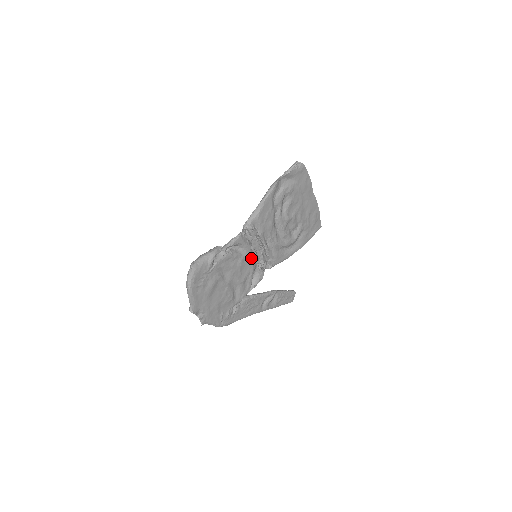
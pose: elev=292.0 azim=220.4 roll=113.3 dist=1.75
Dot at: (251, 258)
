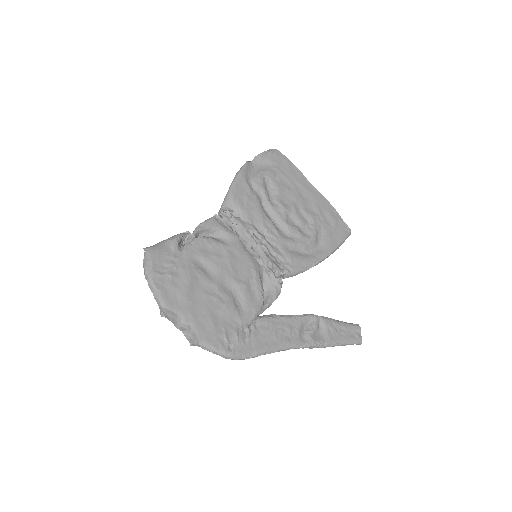
Dot at: (245, 253)
